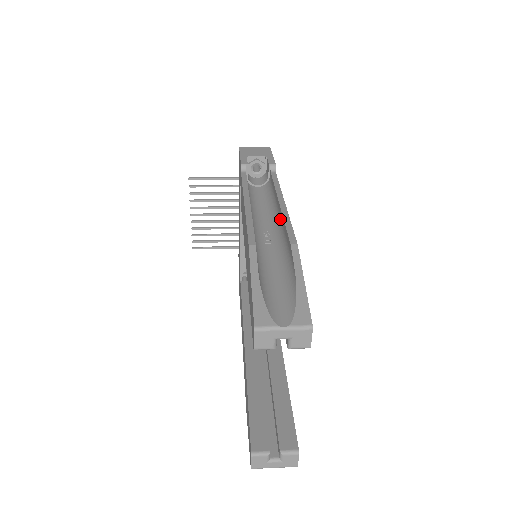
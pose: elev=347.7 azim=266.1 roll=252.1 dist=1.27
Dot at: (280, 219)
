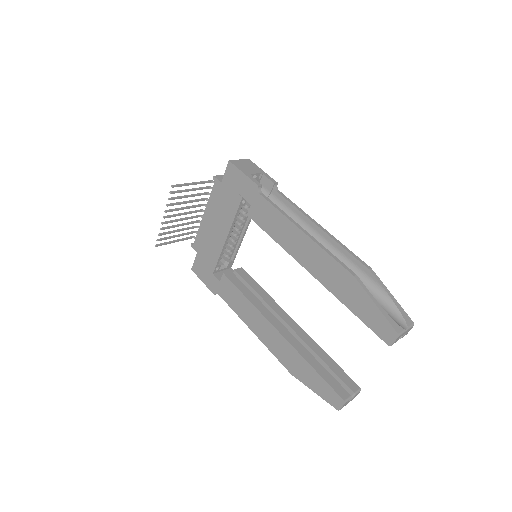
Dot at: (327, 242)
